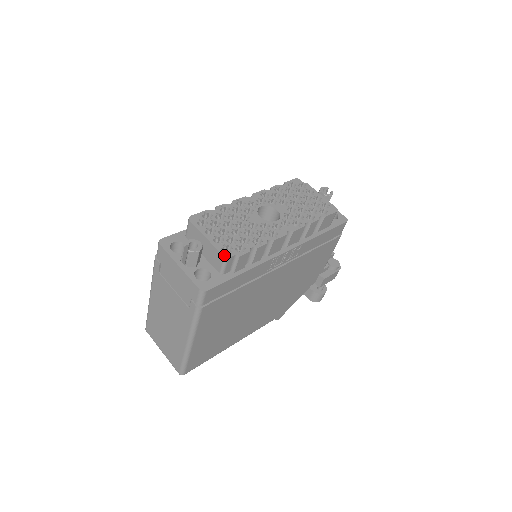
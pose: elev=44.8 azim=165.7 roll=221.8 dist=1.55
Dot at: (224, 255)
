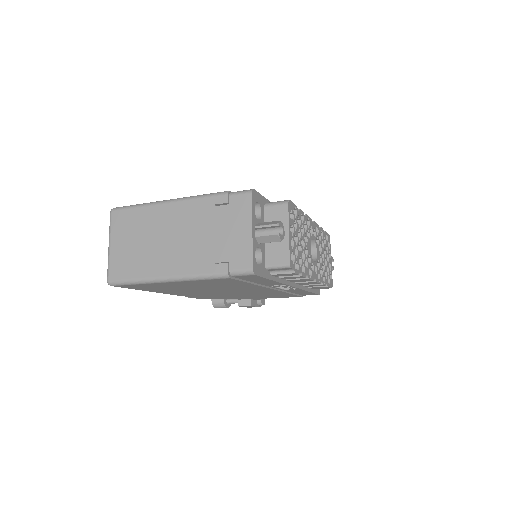
Dot at: (290, 262)
